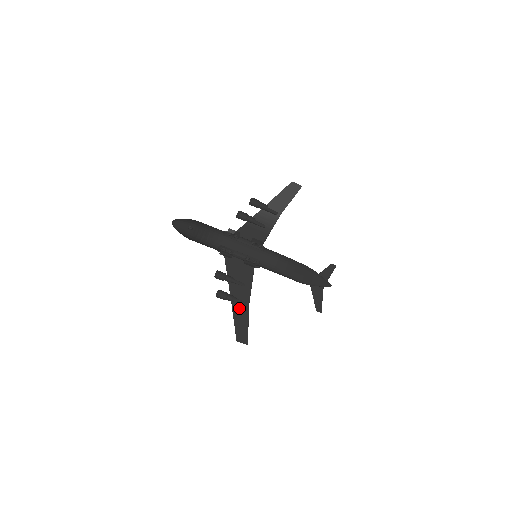
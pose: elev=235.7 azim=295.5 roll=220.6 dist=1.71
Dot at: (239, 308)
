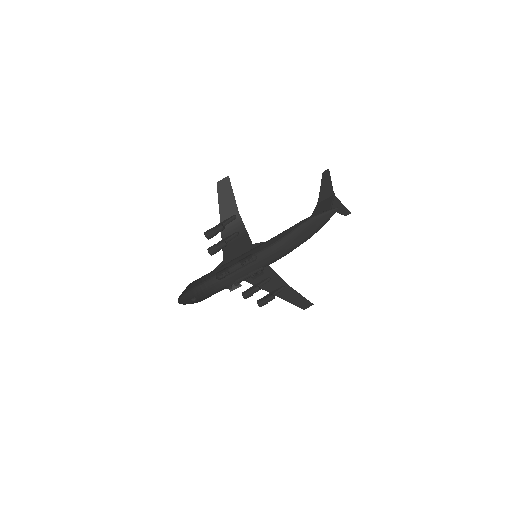
Dot at: (283, 293)
